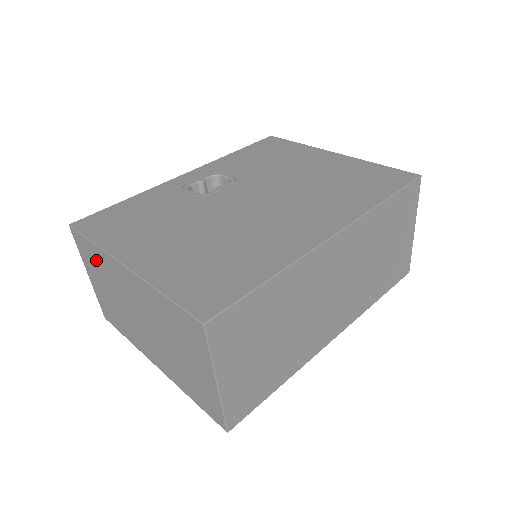
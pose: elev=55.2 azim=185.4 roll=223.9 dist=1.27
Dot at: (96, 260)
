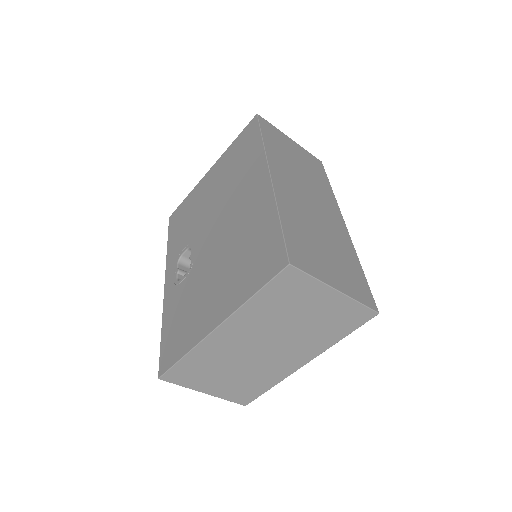
Dot at: (198, 366)
